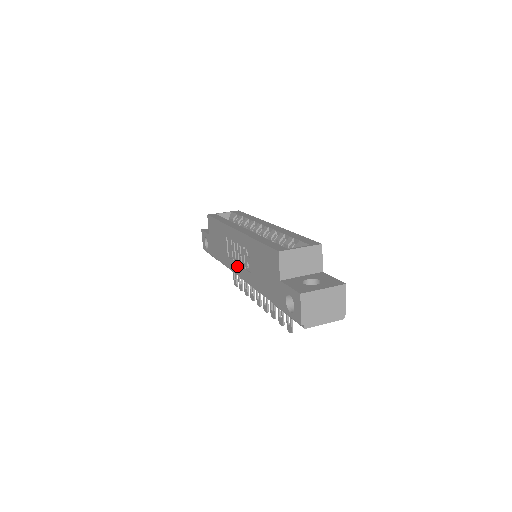
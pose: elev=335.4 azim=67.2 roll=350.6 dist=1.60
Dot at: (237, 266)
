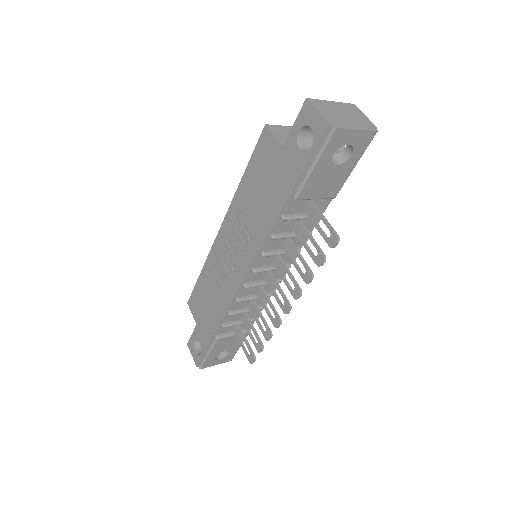
Dot at: (237, 269)
